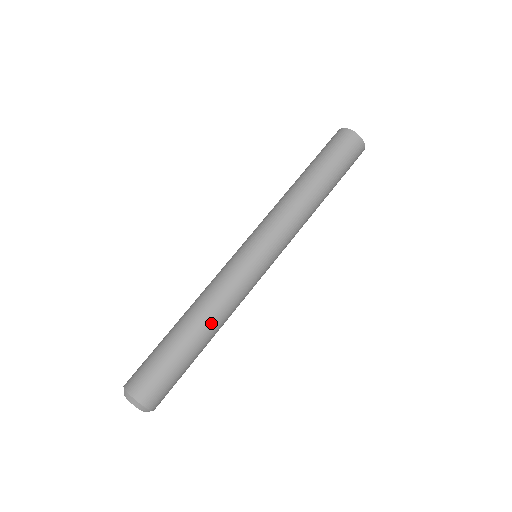
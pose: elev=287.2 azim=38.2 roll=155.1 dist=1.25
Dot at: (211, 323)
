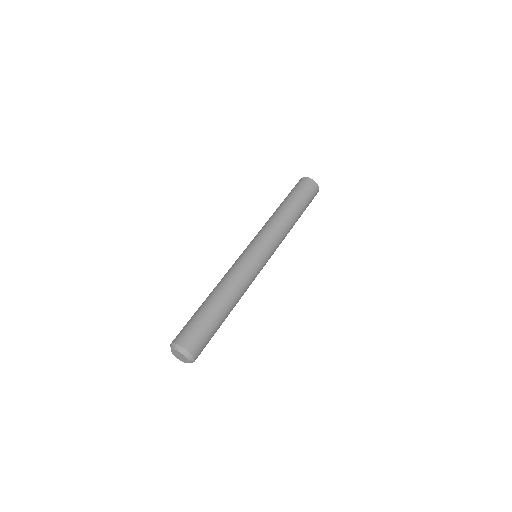
Dot at: (229, 293)
